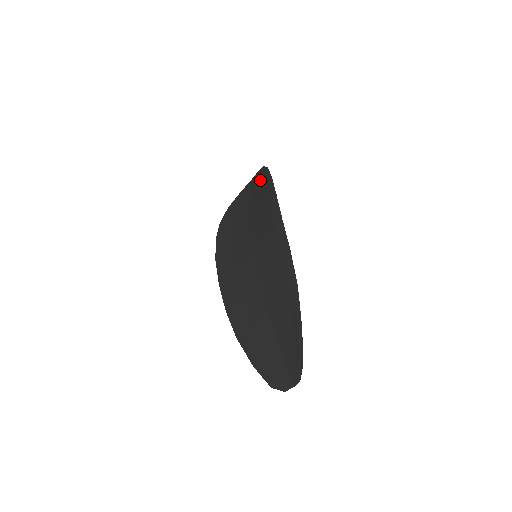
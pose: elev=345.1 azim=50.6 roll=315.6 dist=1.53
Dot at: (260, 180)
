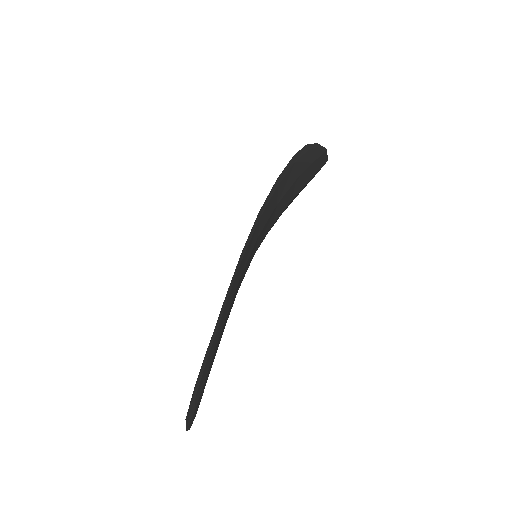
Dot at: occluded
